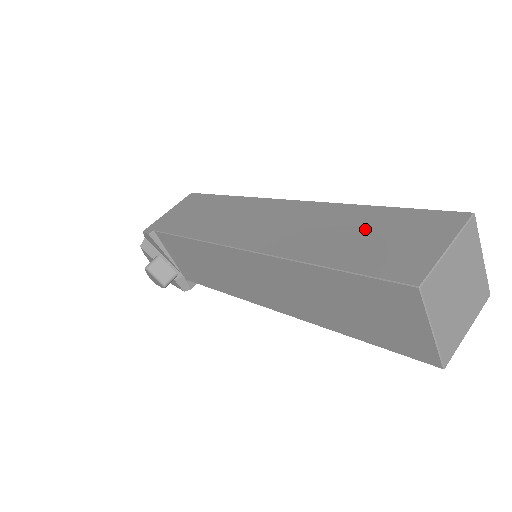
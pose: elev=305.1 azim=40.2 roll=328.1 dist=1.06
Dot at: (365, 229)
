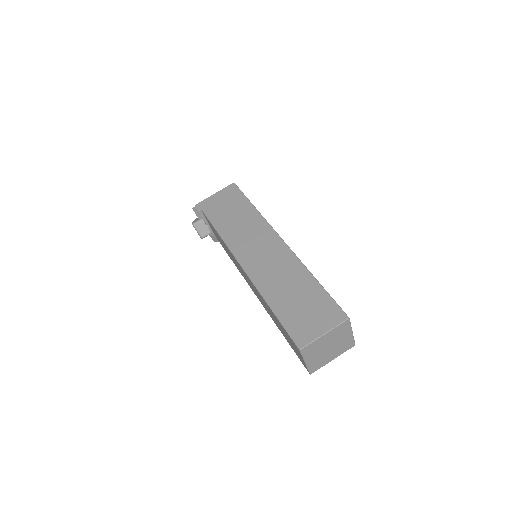
Dot at: (302, 295)
